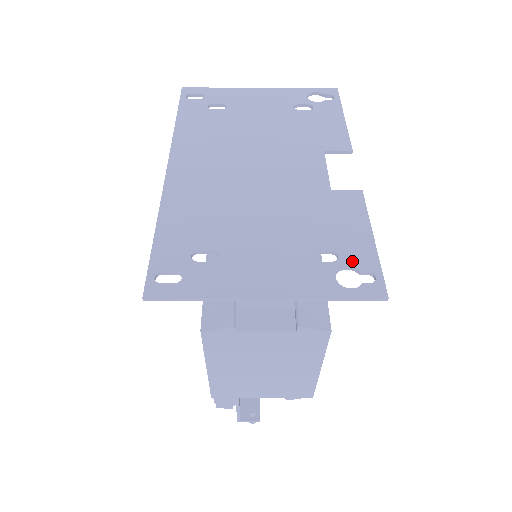
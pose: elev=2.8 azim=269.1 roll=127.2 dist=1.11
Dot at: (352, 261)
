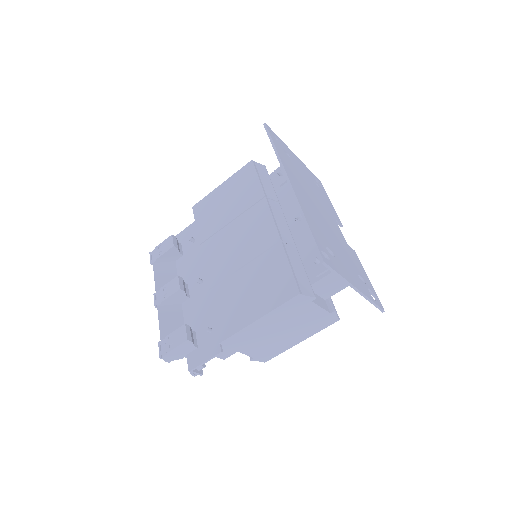
Dot at: (370, 287)
